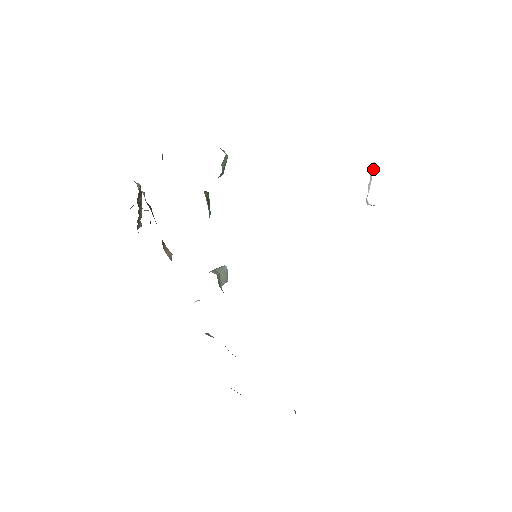
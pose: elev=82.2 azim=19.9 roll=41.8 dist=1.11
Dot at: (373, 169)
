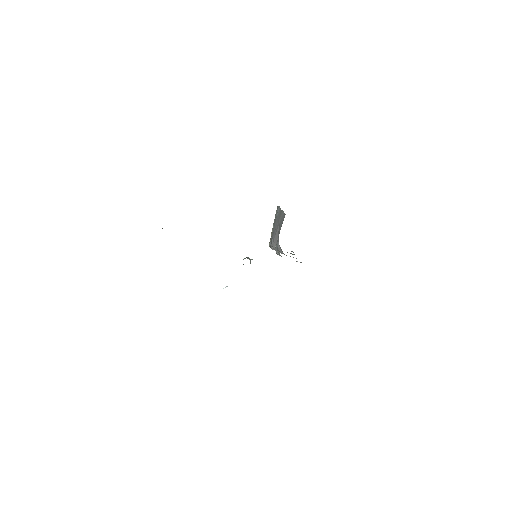
Dot at: occluded
